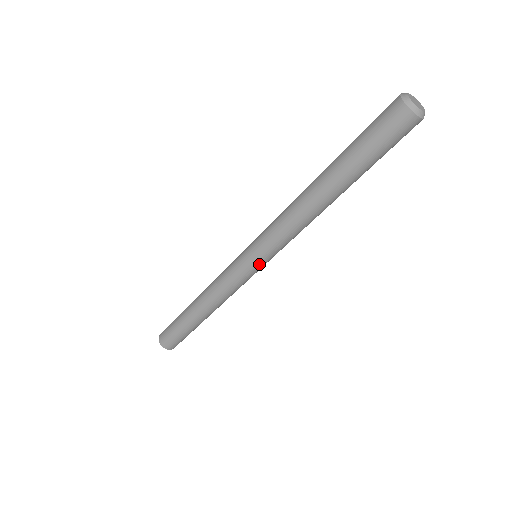
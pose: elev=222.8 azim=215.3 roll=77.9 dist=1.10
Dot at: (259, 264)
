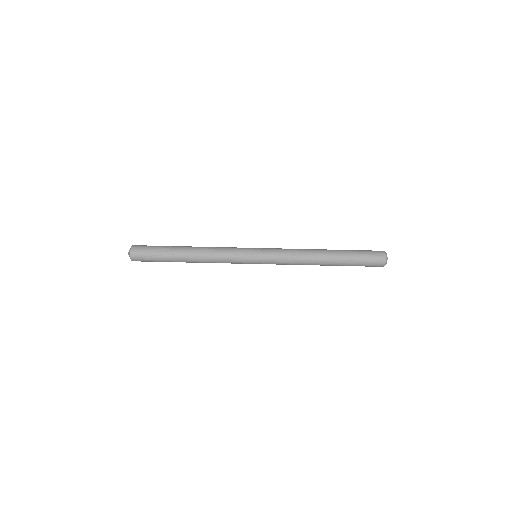
Dot at: (258, 260)
